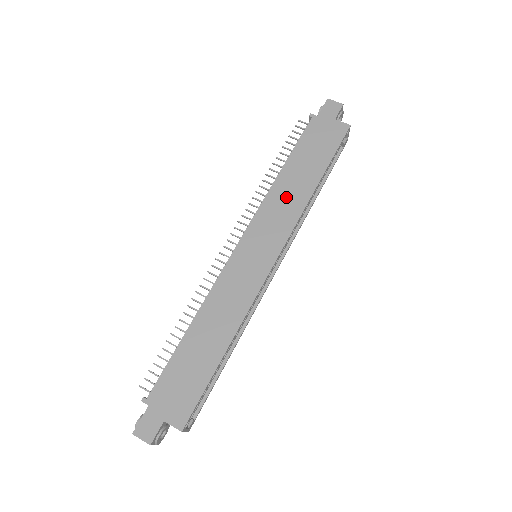
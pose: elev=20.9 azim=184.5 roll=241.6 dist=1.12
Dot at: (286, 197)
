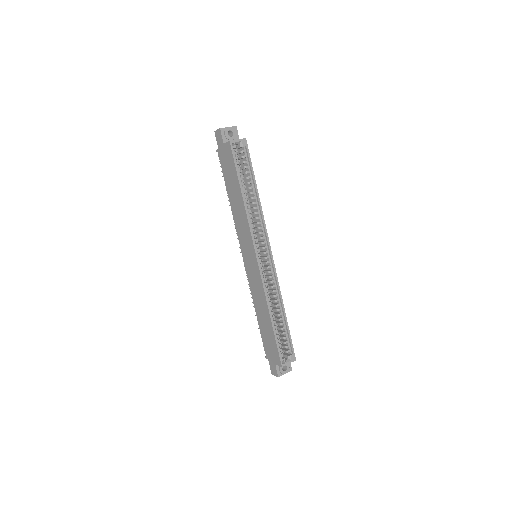
Dot at: (239, 216)
